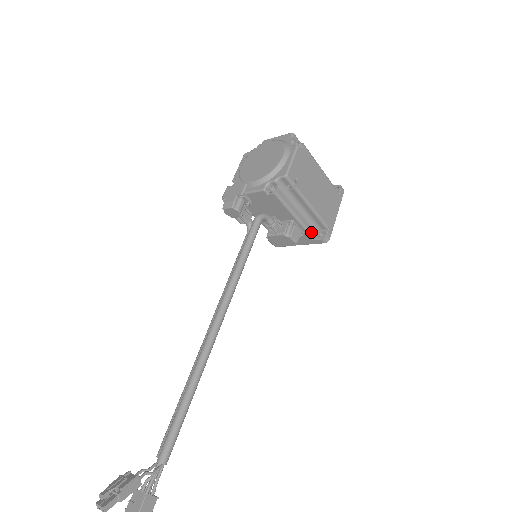
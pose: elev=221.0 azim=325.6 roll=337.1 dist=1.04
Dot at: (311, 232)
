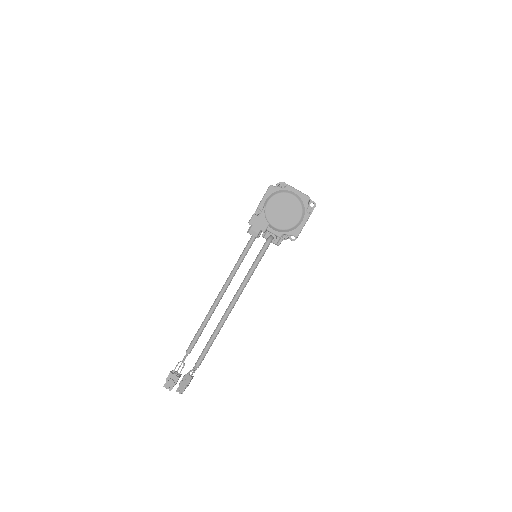
Dot at: occluded
